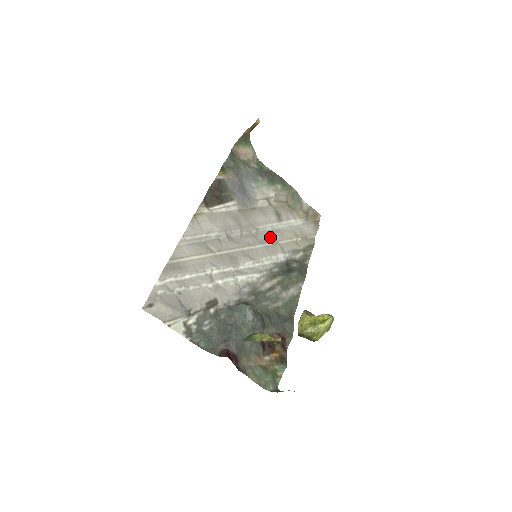
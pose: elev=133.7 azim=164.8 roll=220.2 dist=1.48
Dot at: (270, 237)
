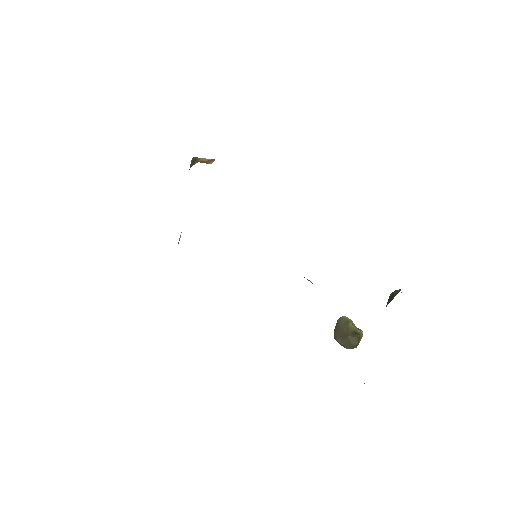
Dot at: occluded
